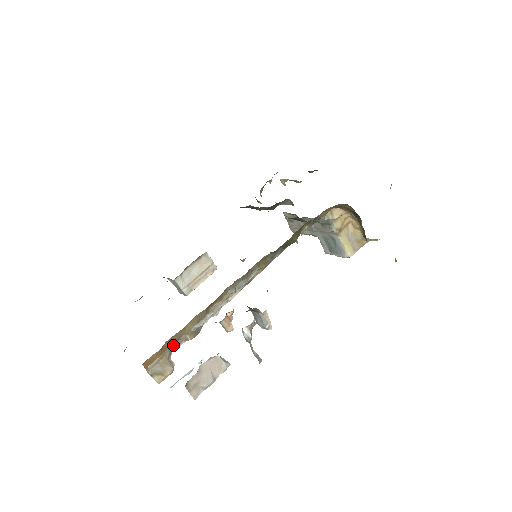
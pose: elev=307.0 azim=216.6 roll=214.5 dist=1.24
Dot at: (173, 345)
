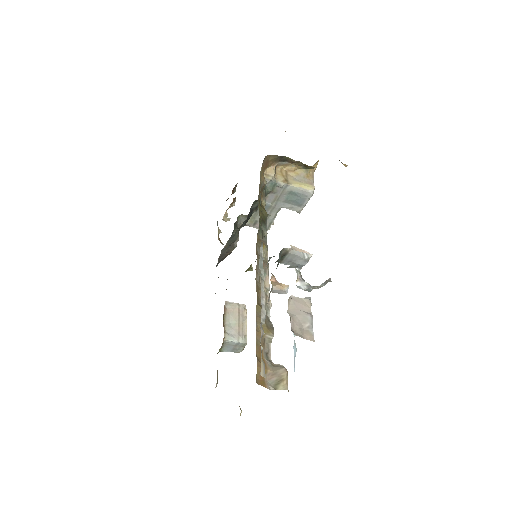
Dot at: (265, 353)
